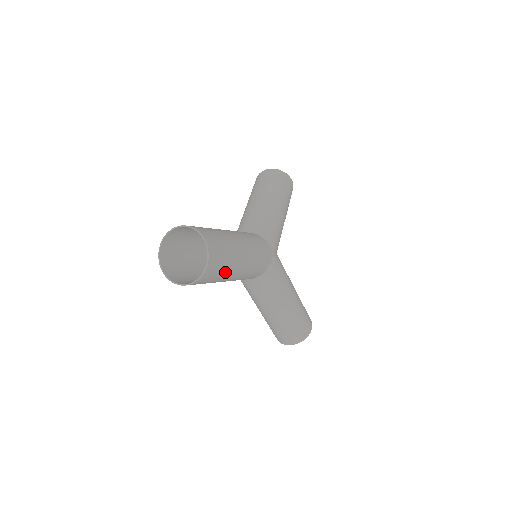
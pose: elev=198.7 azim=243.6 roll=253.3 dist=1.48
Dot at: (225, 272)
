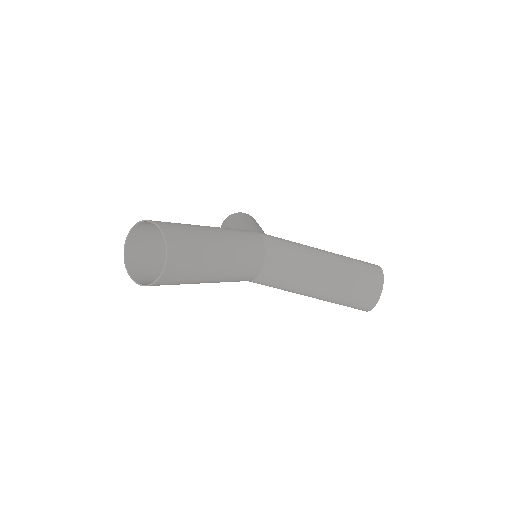
Dot at: (199, 241)
